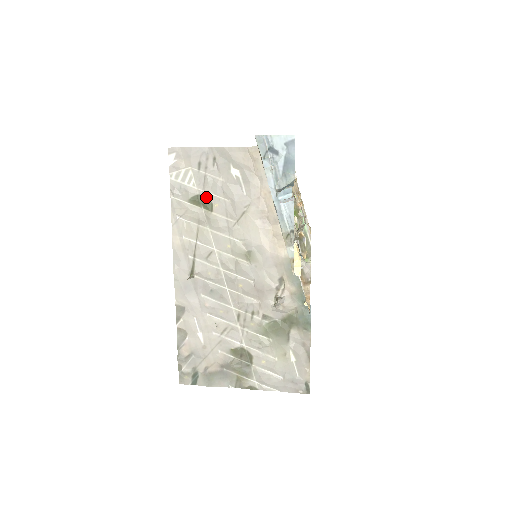
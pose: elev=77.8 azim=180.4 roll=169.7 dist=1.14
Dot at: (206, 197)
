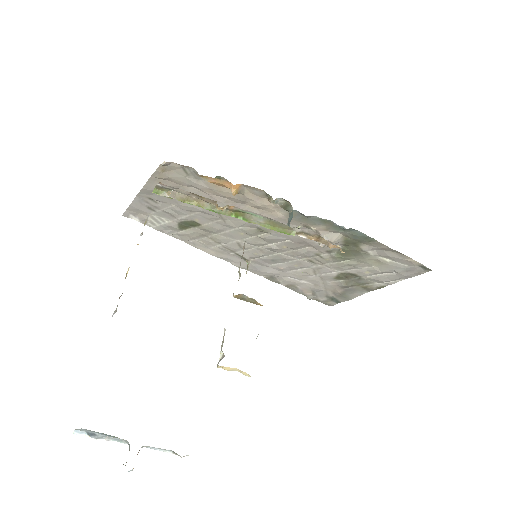
Dot at: (184, 221)
